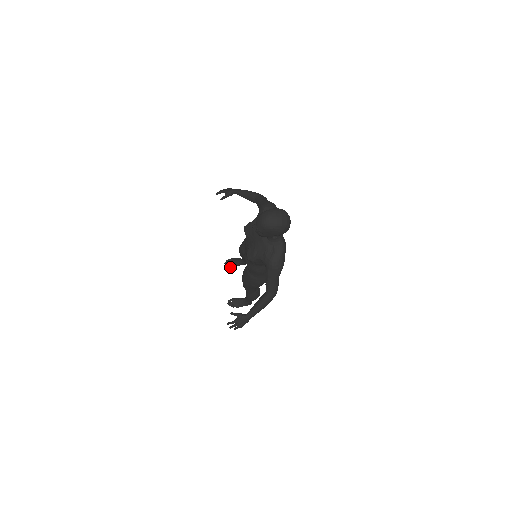
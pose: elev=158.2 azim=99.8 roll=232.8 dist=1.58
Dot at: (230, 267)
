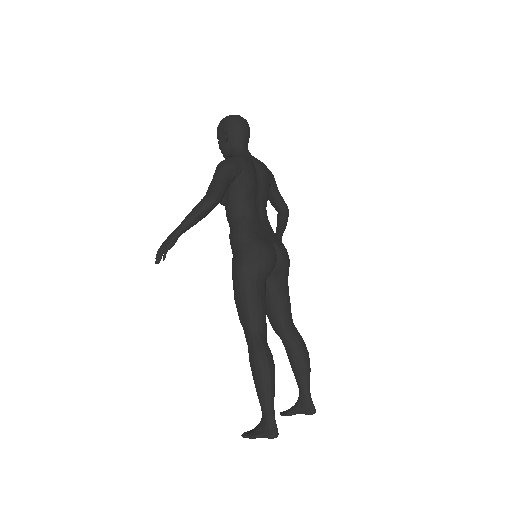
Dot at: (285, 412)
